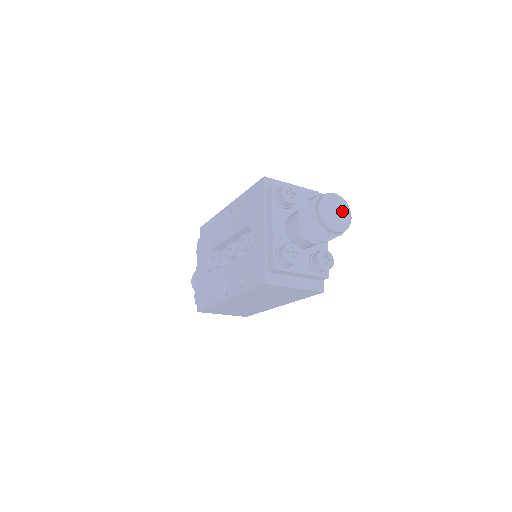
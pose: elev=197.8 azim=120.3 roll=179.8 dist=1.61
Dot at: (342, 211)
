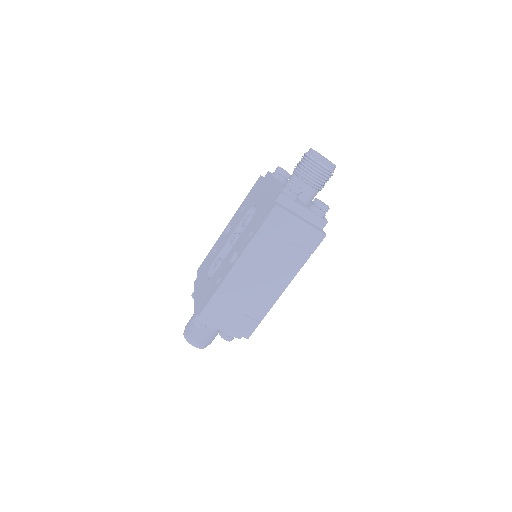
Dot at: (328, 160)
